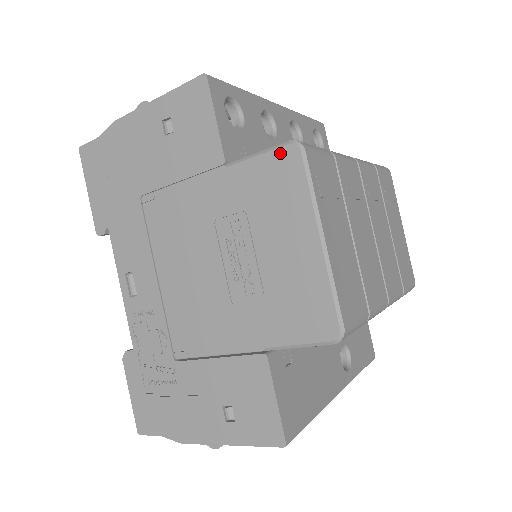
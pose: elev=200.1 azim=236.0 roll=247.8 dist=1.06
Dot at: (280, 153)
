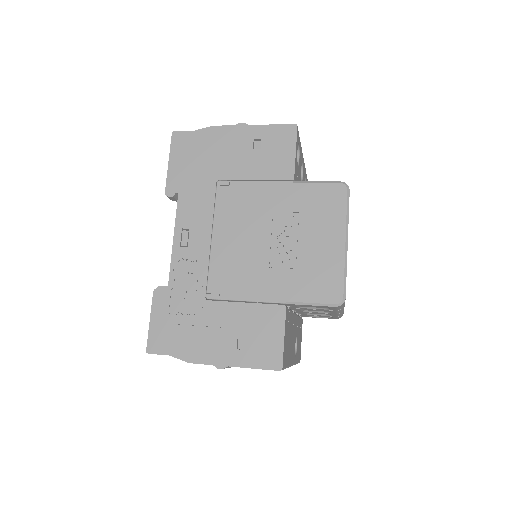
Dot at: (334, 186)
